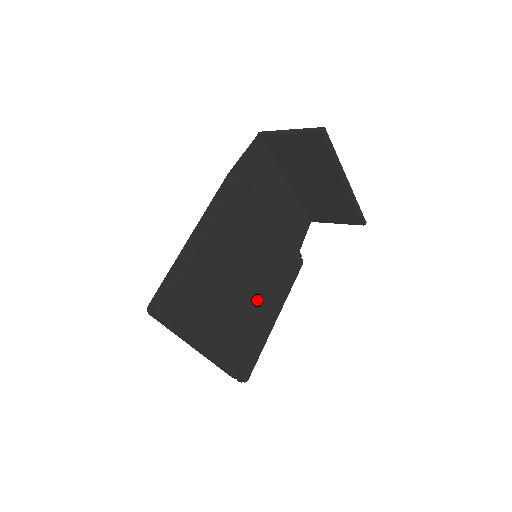
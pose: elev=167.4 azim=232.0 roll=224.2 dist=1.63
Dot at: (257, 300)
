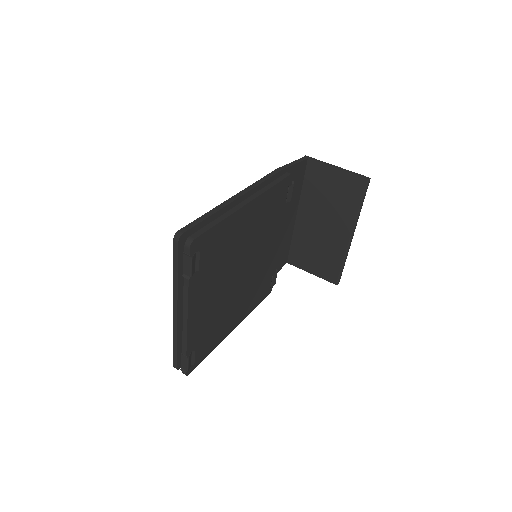
Dot at: (236, 298)
